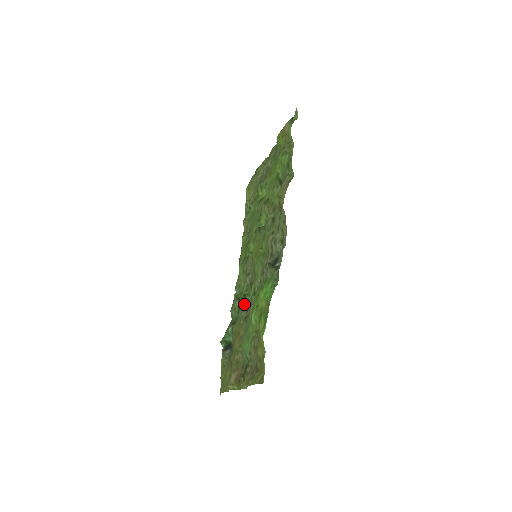
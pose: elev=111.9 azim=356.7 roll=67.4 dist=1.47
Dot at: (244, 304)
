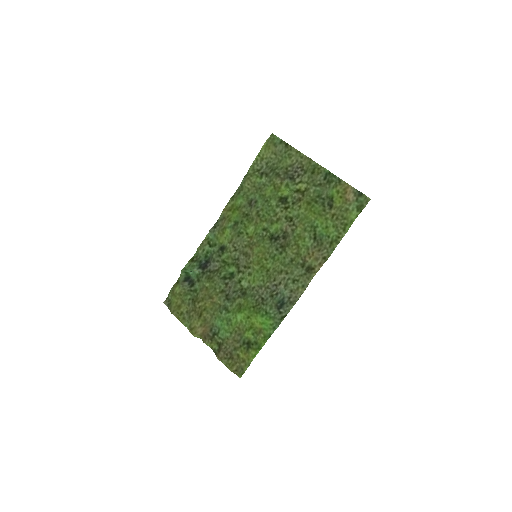
Dot at: (224, 275)
